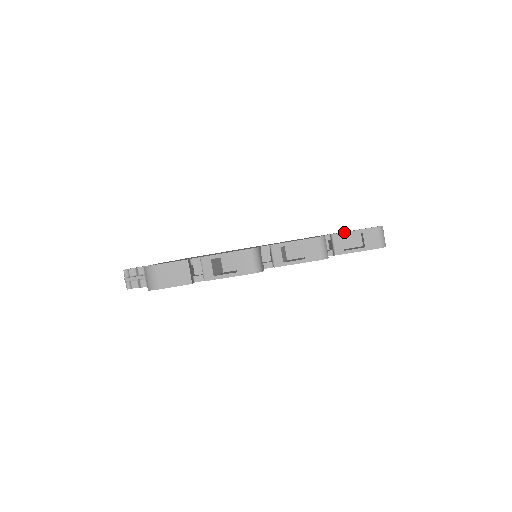
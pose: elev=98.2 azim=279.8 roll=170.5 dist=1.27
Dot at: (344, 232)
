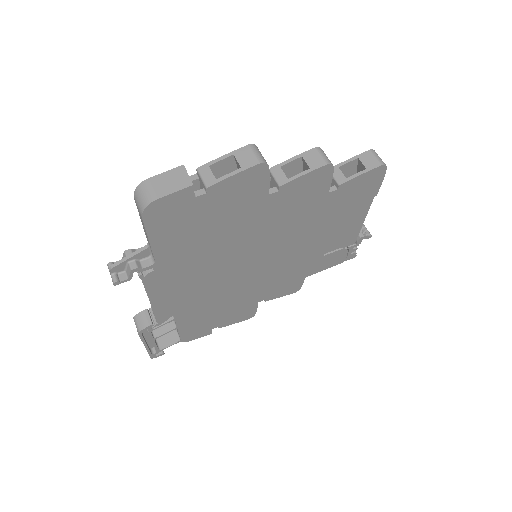
Dot at: (340, 163)
